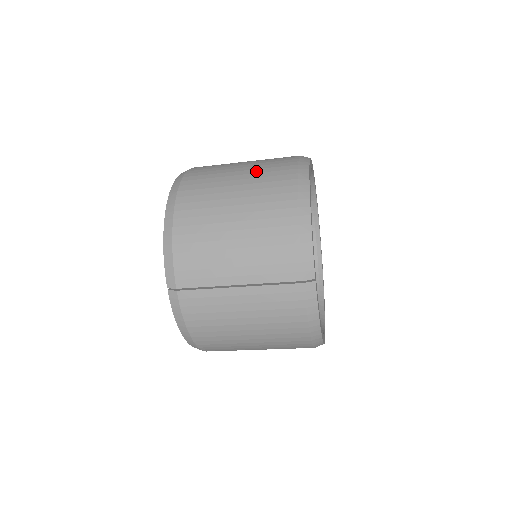
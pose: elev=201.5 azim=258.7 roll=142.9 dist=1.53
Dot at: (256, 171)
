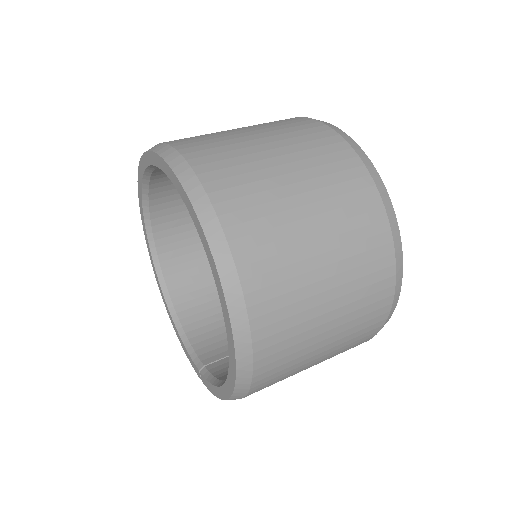
Dot at: (346, 335)
